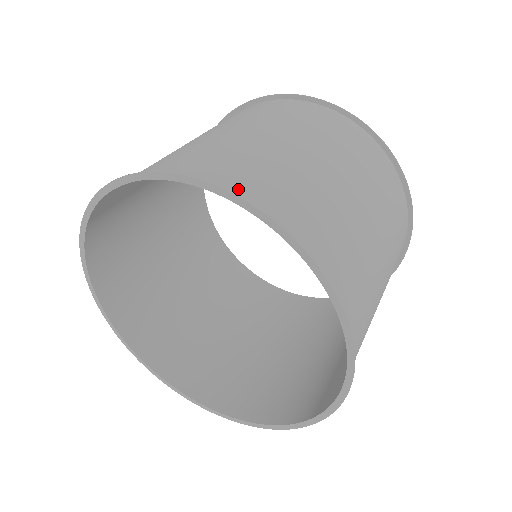
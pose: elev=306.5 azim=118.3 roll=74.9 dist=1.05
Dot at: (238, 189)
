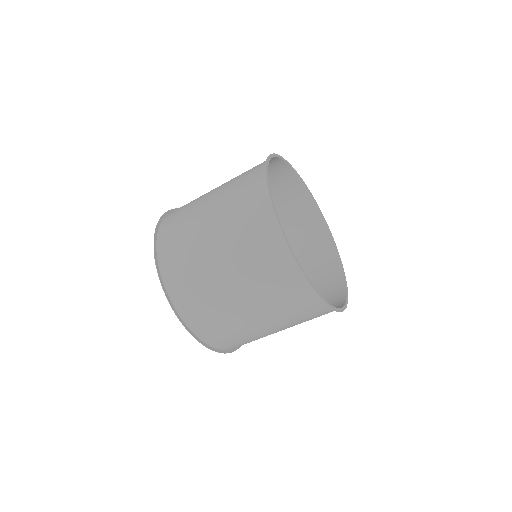
Dot at: (195, 325)
